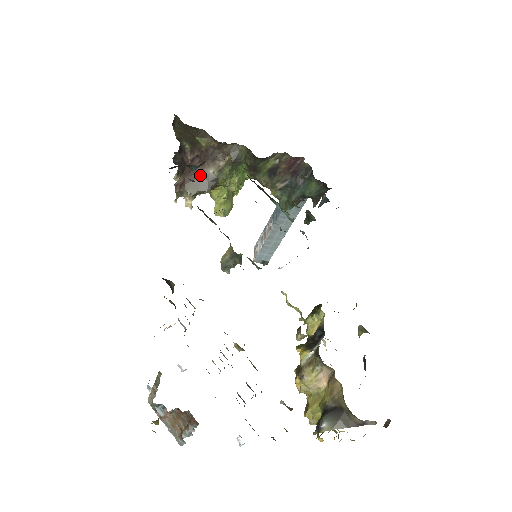
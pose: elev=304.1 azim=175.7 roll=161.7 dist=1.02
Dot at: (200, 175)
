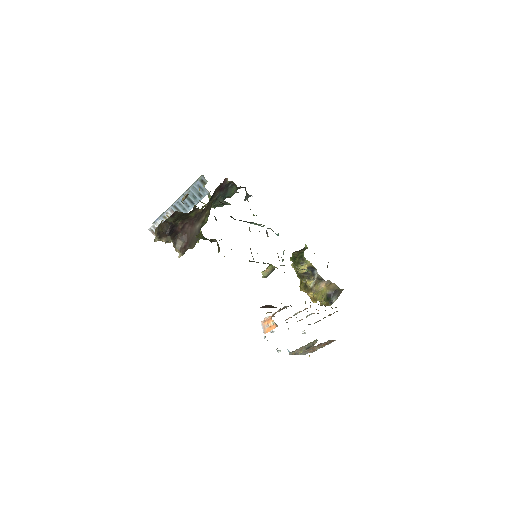
Dot at: (193, 233)
